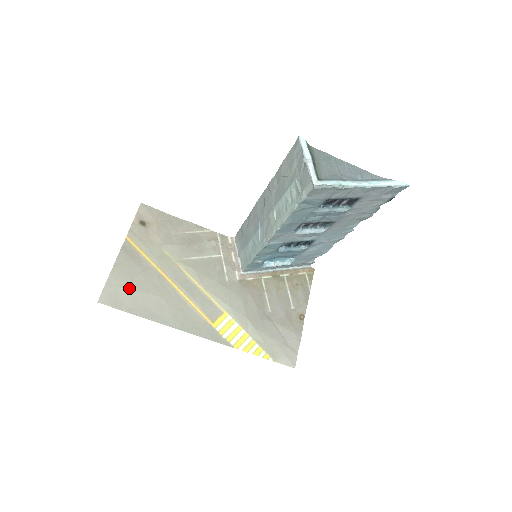
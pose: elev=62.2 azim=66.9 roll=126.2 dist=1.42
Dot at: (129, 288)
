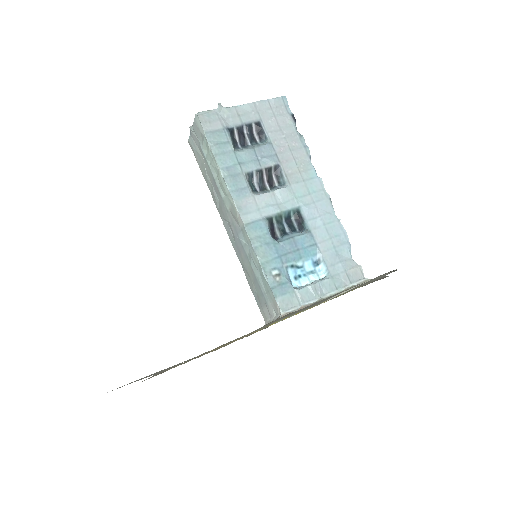
Dot at: occluded
